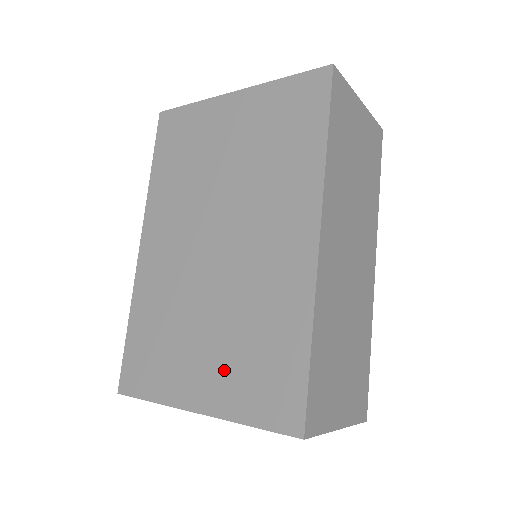
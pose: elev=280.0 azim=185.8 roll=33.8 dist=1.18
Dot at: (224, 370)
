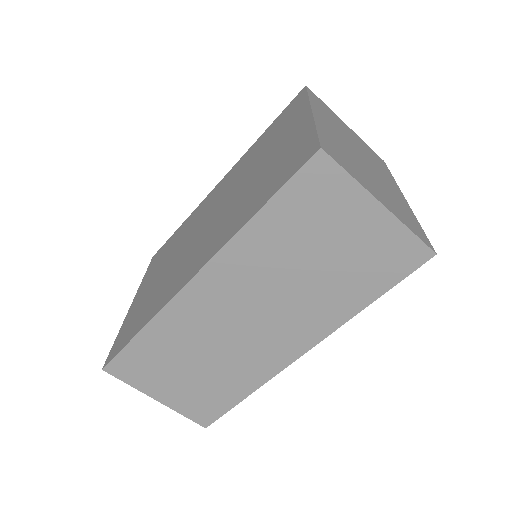
Dot at: (144, 297)
